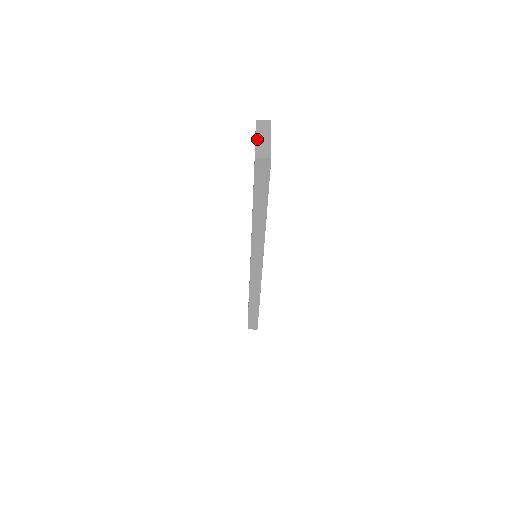
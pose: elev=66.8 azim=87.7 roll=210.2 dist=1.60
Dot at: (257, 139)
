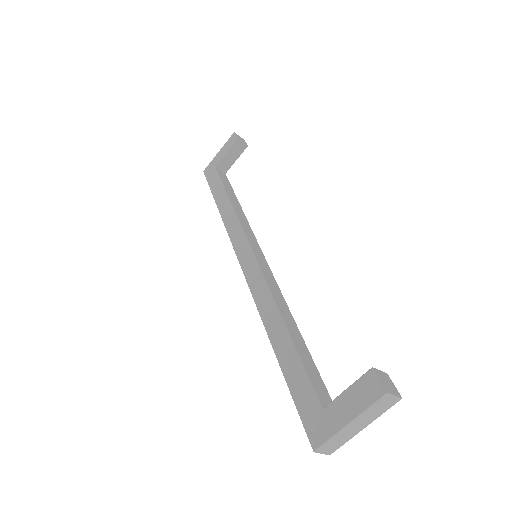
Dot at: (348, 426)
